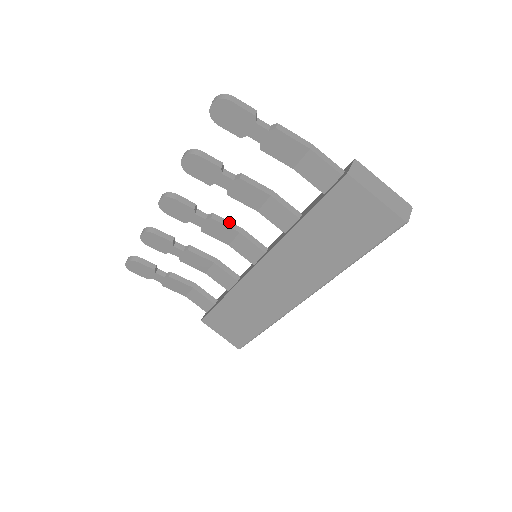
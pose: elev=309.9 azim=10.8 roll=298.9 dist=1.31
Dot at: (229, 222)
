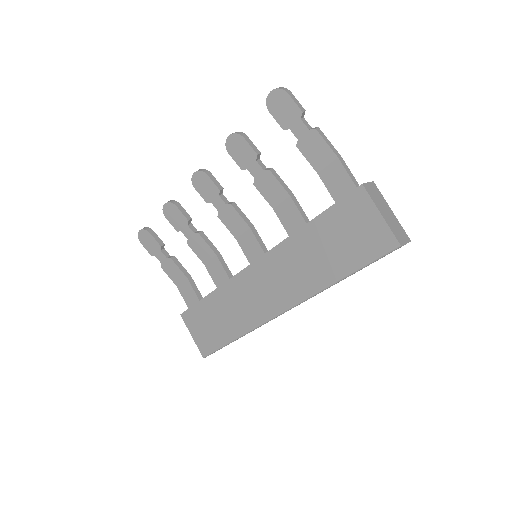
Dot at: (245, 216)
